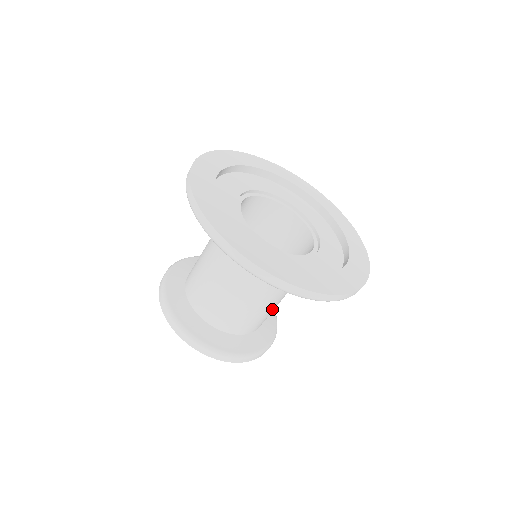
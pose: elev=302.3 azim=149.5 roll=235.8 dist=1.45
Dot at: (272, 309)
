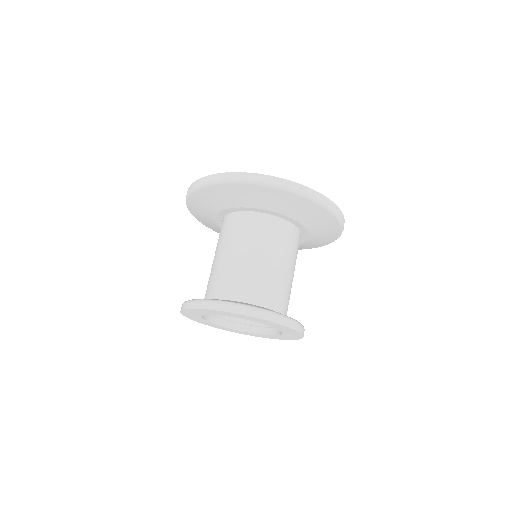
Dot at: occluded
